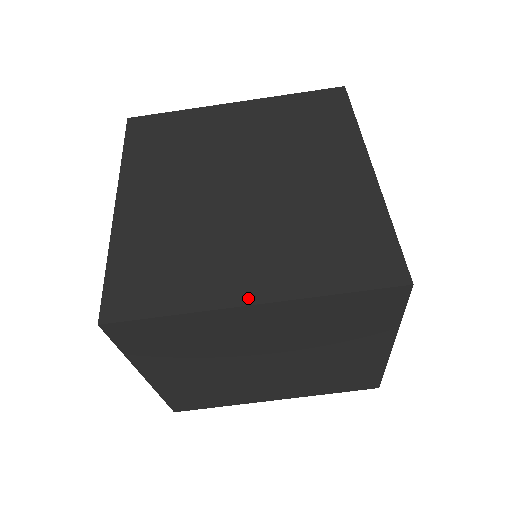
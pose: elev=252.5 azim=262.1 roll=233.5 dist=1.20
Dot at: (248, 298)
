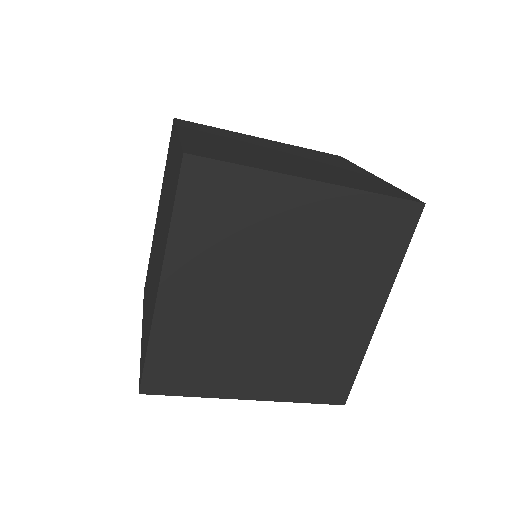
Dot at: (247, 396)
